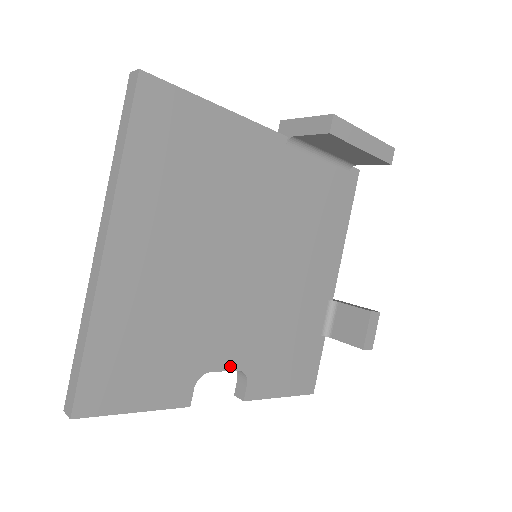
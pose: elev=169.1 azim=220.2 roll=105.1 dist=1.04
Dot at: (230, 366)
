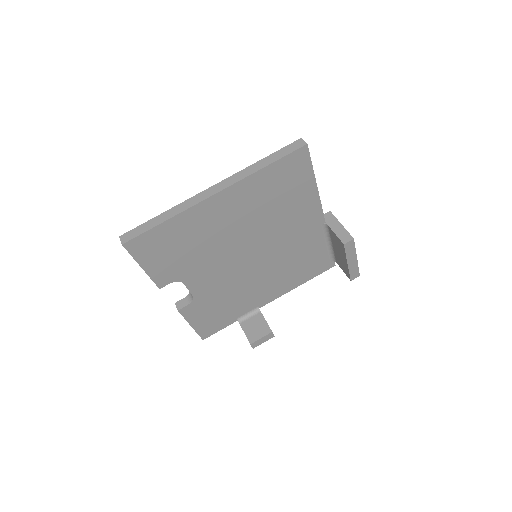
Dot at: (192, 290)
